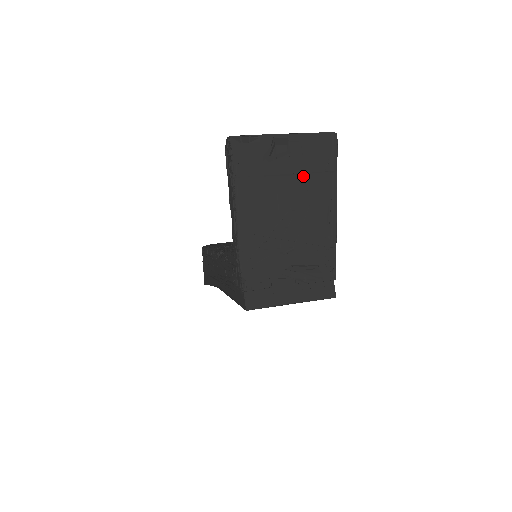
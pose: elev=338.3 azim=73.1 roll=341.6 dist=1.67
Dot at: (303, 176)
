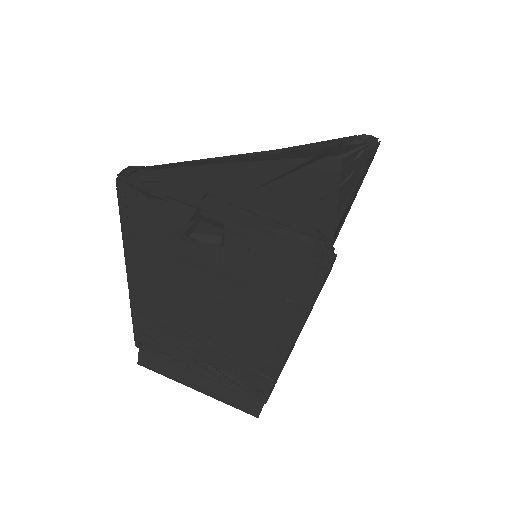
Dot at: (242, 286)
